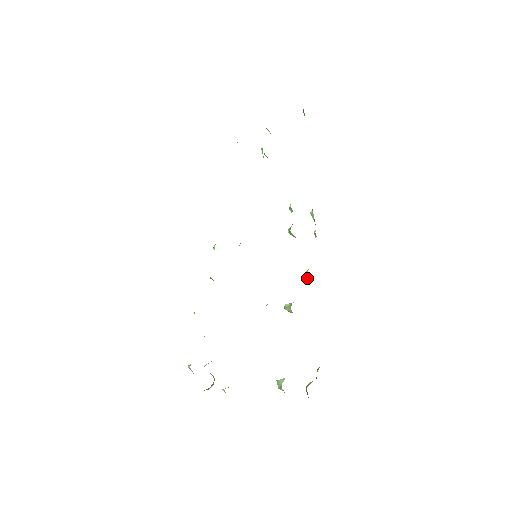
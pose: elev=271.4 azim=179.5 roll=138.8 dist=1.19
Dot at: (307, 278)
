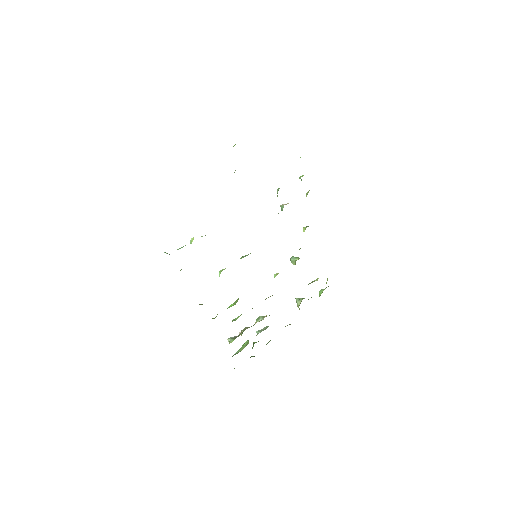
Dot at: occluded
